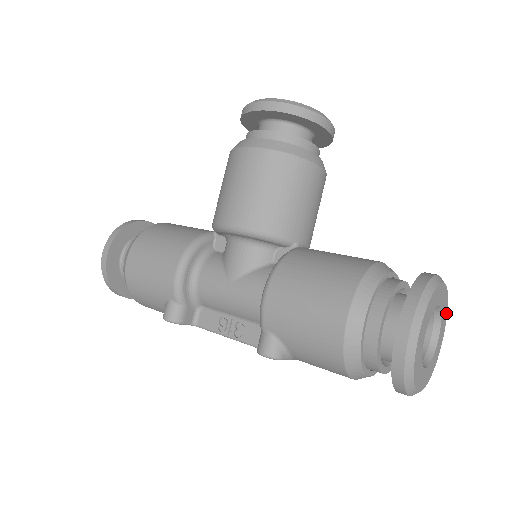
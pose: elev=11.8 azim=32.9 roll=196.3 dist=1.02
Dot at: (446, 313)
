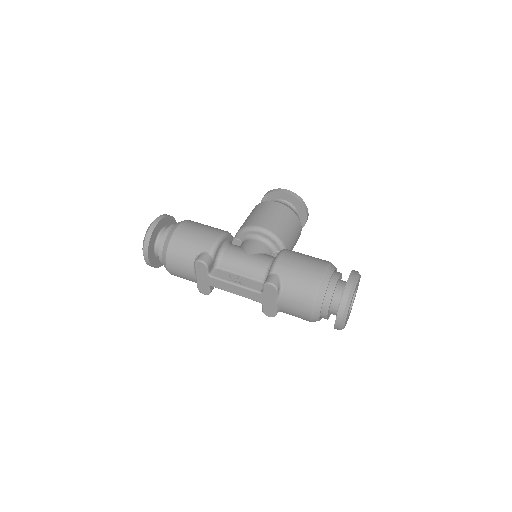
Dot at: occluded
